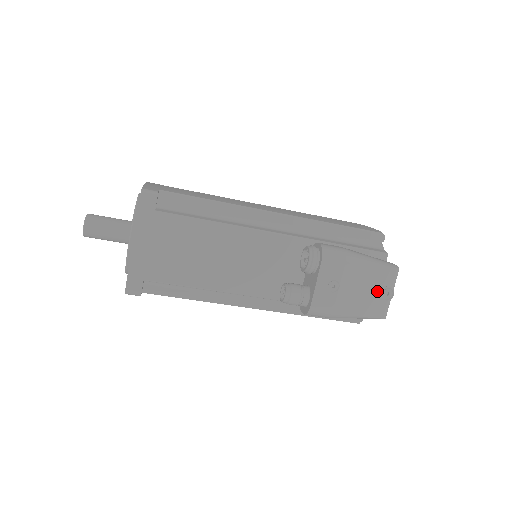
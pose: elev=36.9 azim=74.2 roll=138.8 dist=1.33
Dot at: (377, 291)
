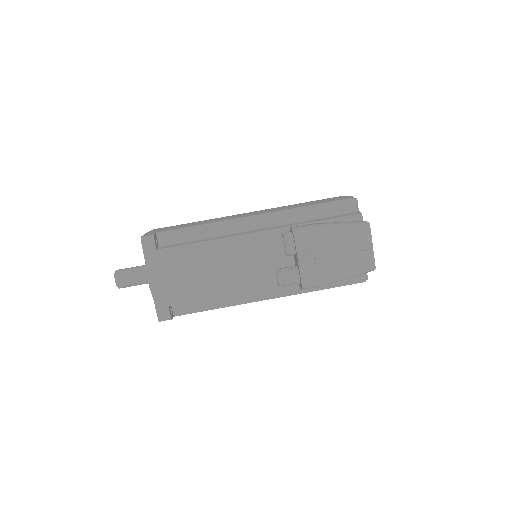
Dot at: (356, 249)
